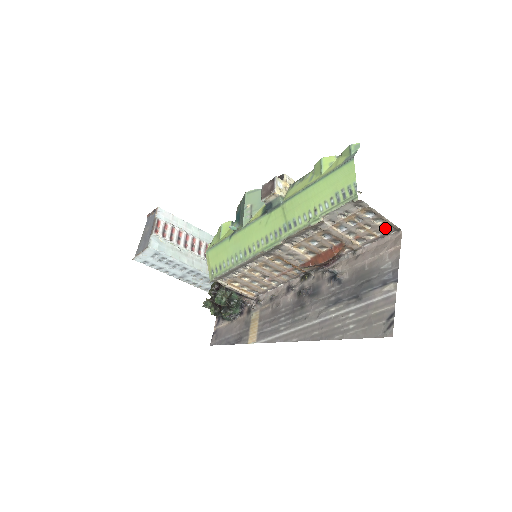
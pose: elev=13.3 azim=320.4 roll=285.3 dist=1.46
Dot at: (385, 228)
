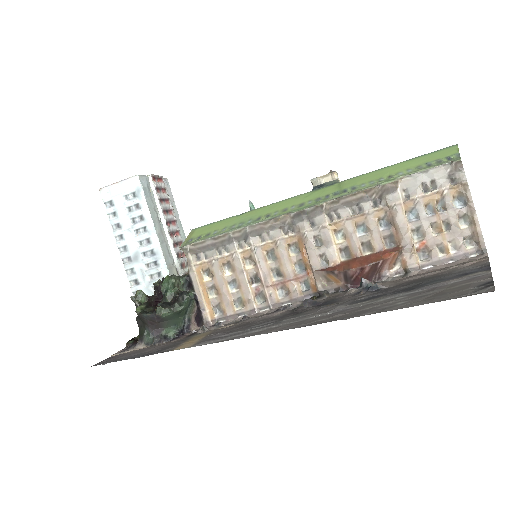
Dot at: (465, 244)
